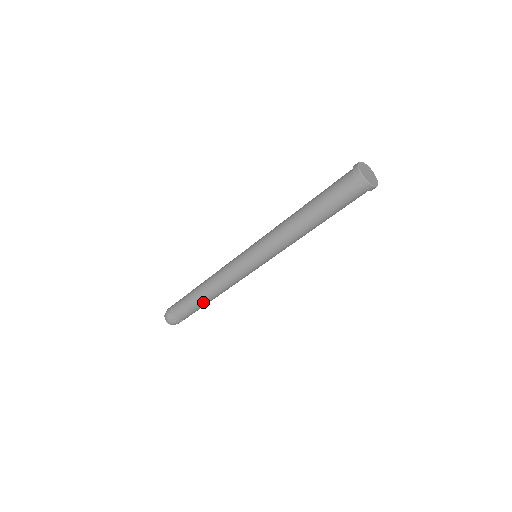
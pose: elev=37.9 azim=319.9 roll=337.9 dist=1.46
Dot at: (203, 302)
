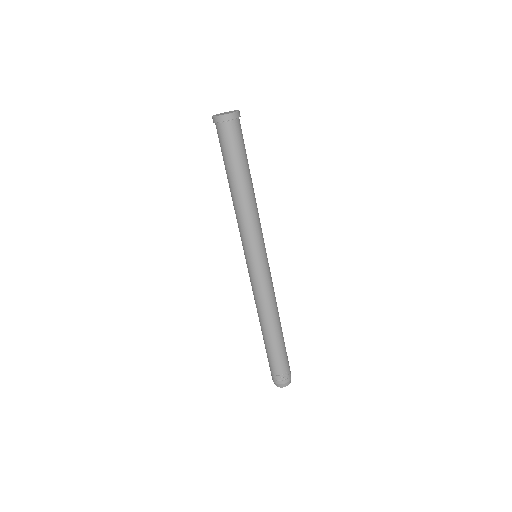
Dot at: (277, 335)
